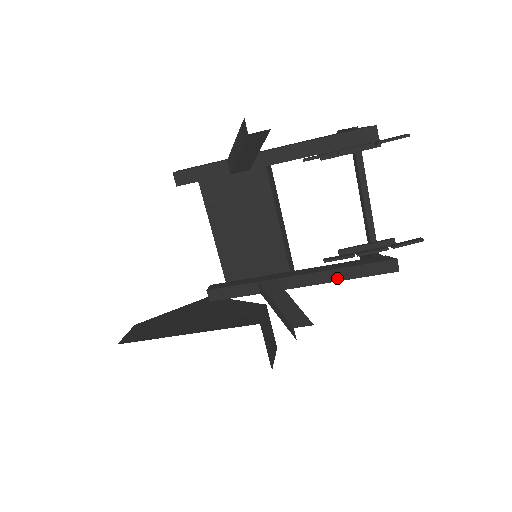
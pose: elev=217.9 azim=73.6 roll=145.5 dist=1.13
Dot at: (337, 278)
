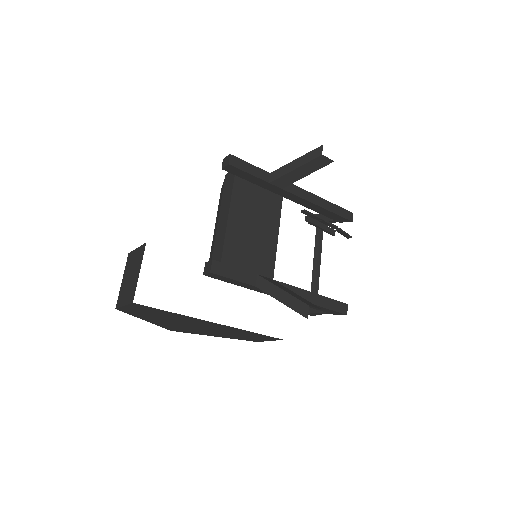
Dot at: (311, 301)
